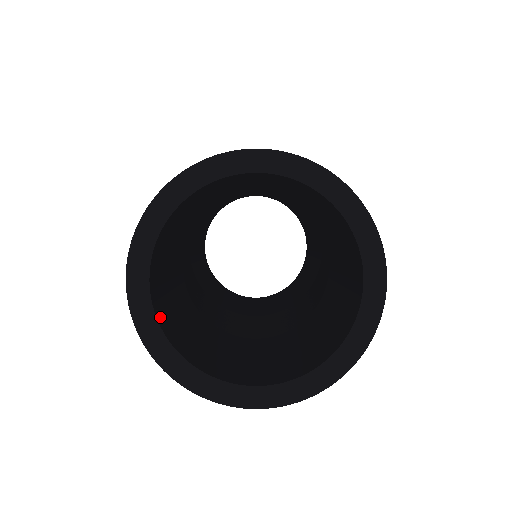
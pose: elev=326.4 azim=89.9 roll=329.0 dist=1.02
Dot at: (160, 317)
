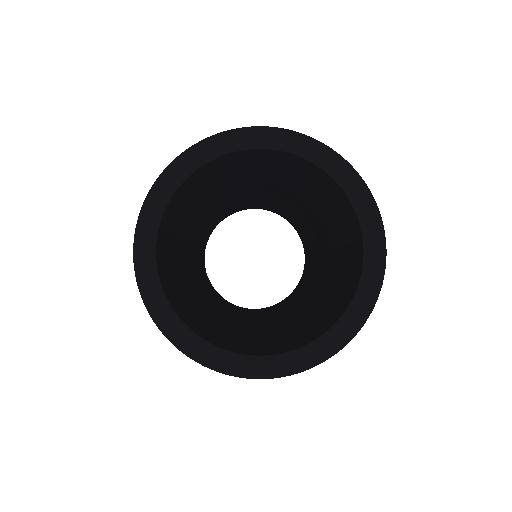
Dot at: (183, 318)
